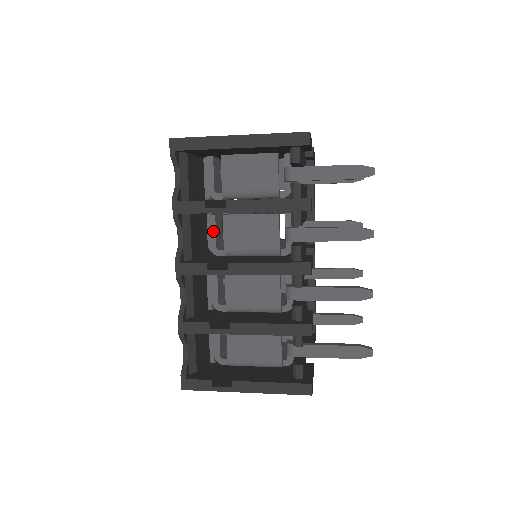
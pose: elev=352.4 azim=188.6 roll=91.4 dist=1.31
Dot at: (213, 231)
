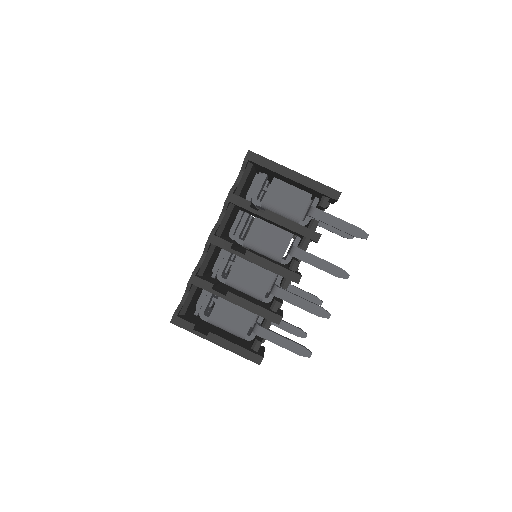
Dot at: (242, 224)
